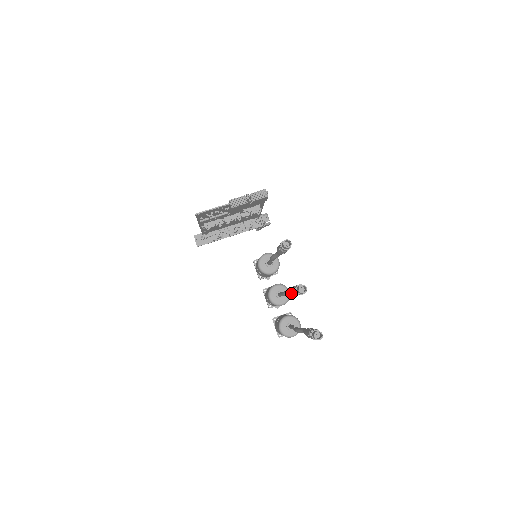
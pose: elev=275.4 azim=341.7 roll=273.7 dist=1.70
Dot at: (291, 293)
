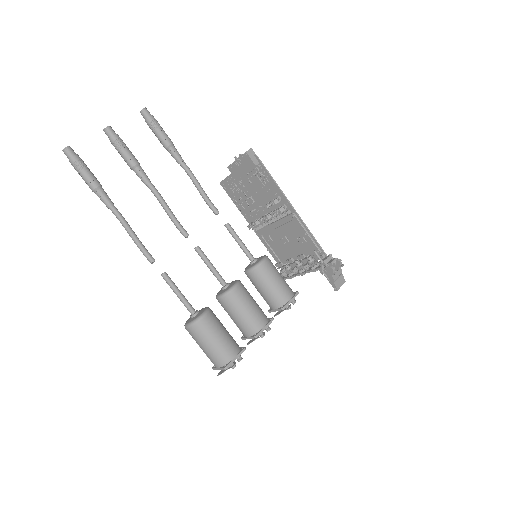
Dot at: (140, 177)
